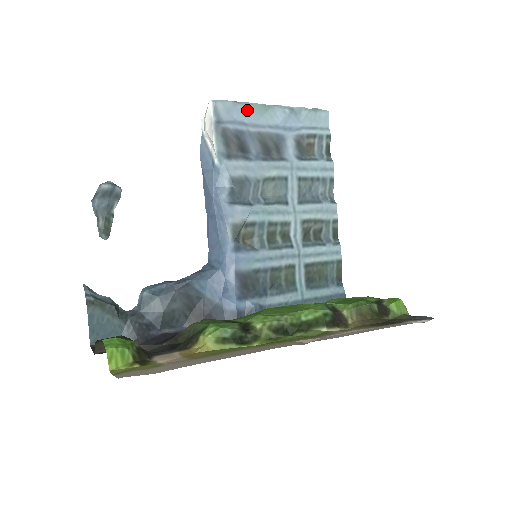
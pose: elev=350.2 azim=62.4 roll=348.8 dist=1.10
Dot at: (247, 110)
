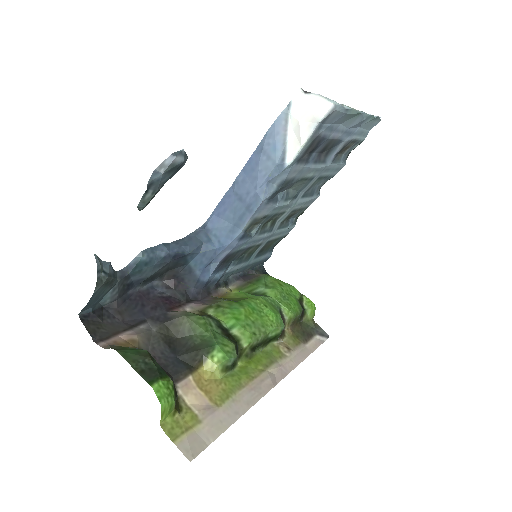
Dot at: (345, 117)
